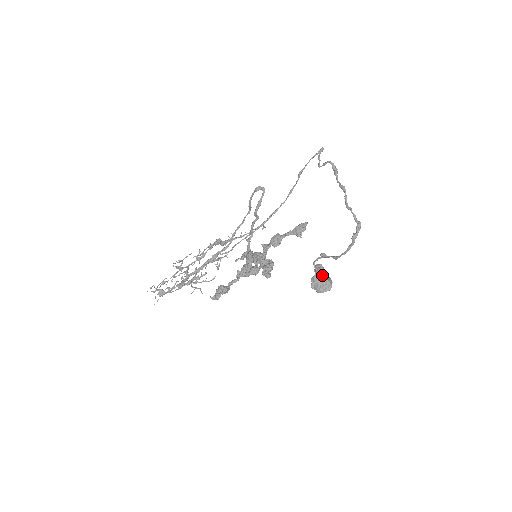
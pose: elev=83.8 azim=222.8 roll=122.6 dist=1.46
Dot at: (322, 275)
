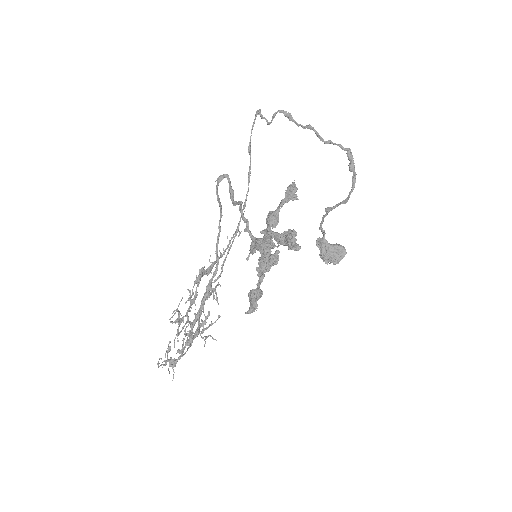
Dot at: (329, 244)
